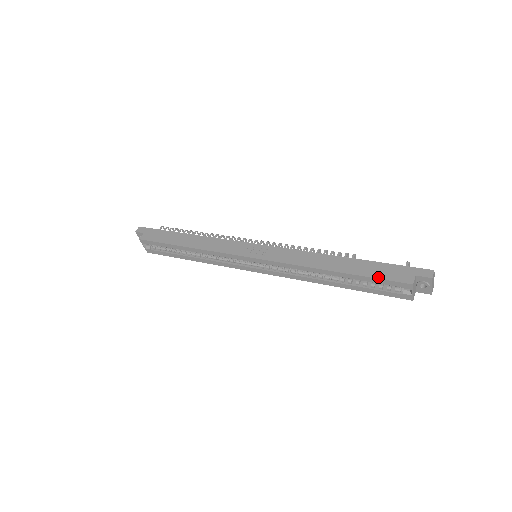
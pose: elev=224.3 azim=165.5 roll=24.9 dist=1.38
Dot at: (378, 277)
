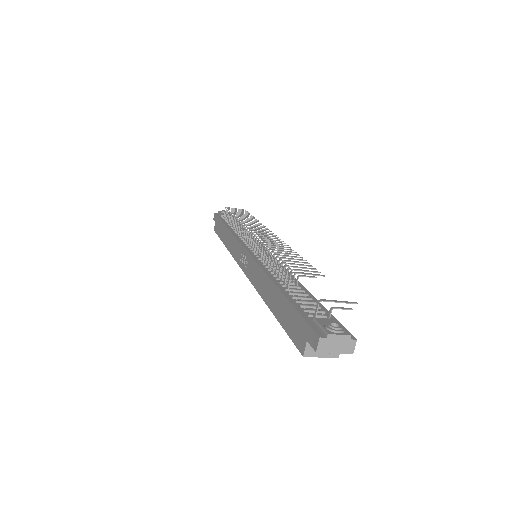
Dot at: (286, 331)
